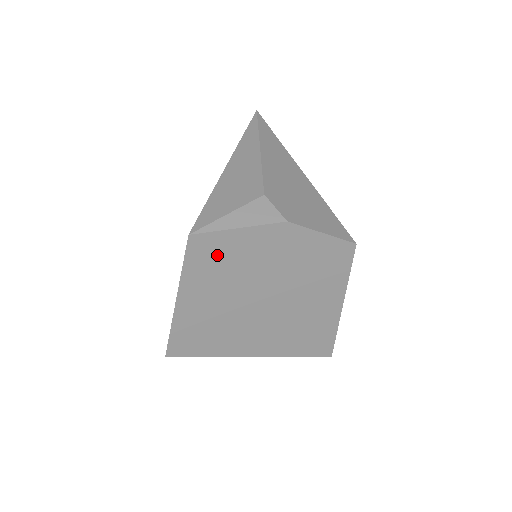
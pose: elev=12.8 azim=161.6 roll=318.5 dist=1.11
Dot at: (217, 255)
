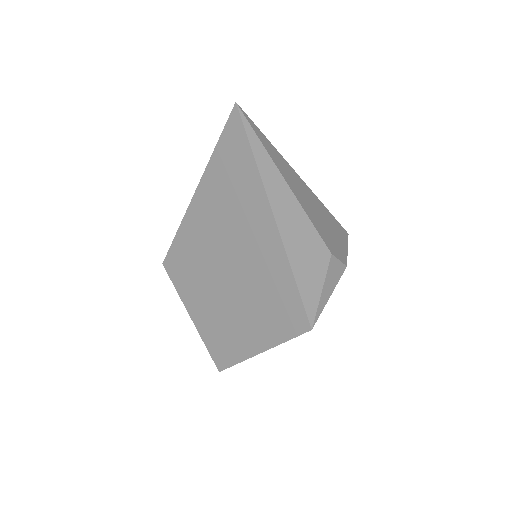
Dot at: occluded
